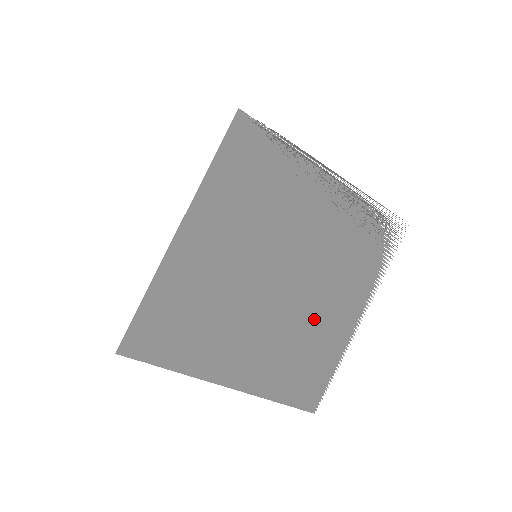
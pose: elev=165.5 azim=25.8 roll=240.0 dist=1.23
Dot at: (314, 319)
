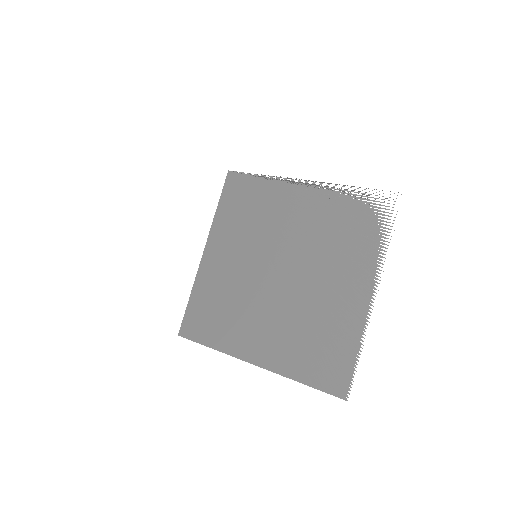
Dot at: (319, 300)
